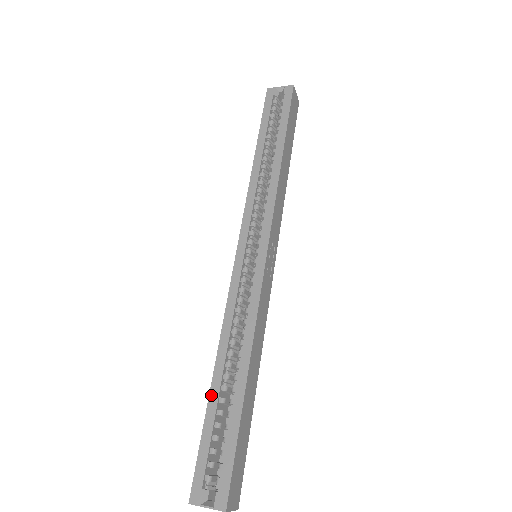
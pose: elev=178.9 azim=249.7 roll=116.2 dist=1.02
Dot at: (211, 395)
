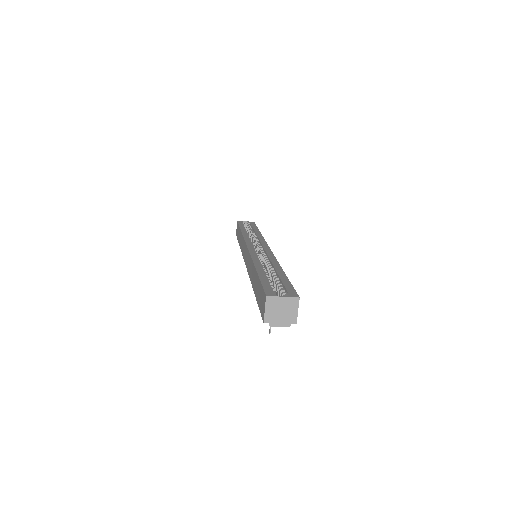
Dot at: (259, 271)
